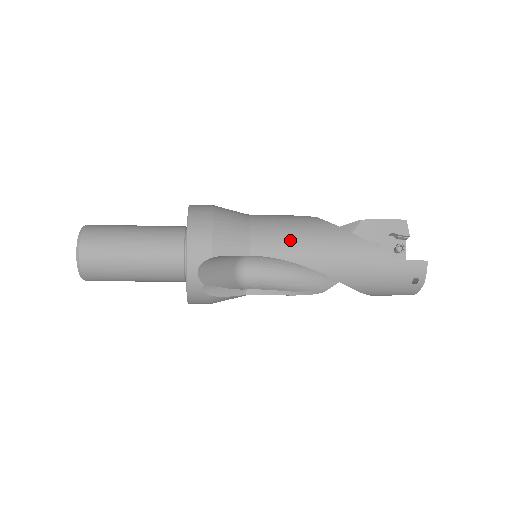
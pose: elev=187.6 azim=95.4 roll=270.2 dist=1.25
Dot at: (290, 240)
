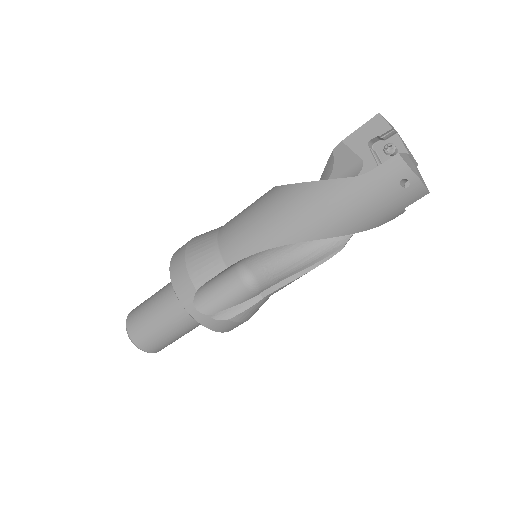
Dot at: (251, 231)
